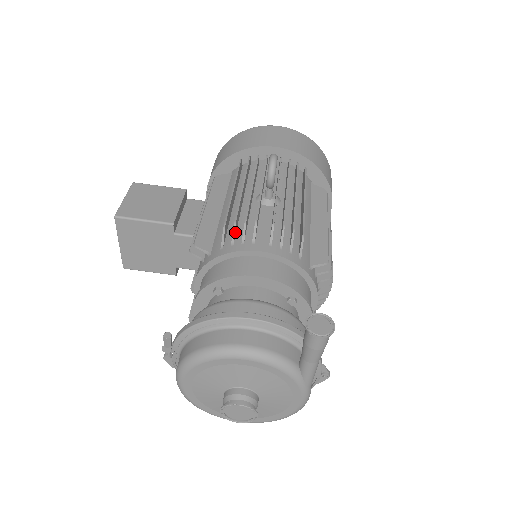
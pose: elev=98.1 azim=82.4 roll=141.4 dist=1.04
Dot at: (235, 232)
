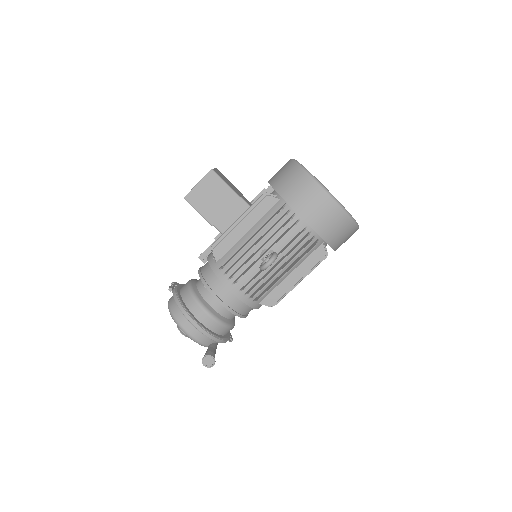
Dot at: occluded
